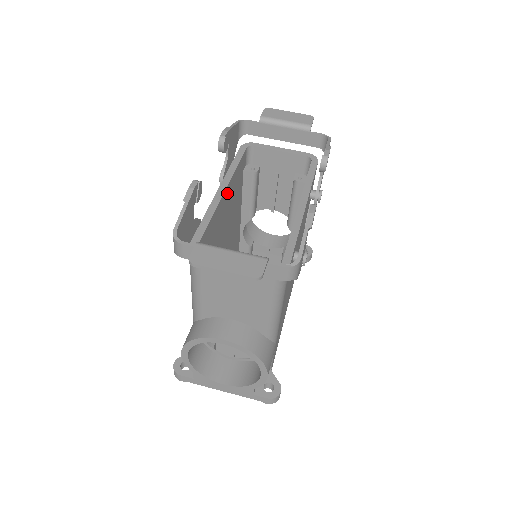
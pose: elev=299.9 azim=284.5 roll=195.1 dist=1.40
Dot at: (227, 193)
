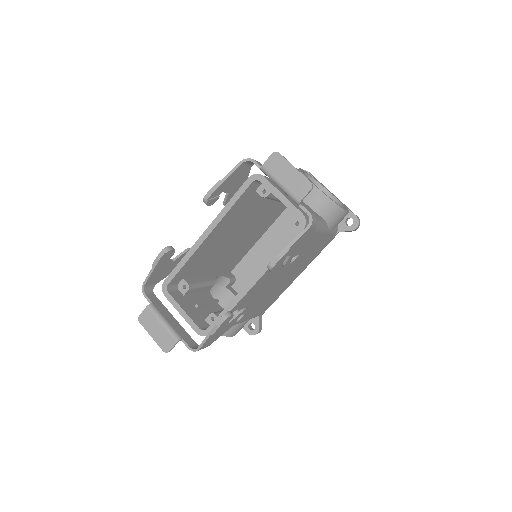
Dot at: (216, 230)
